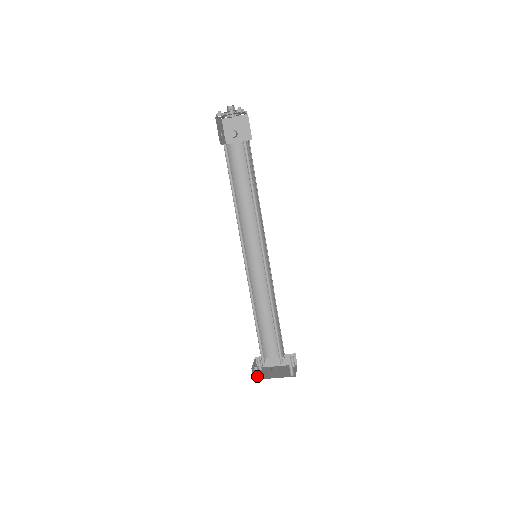
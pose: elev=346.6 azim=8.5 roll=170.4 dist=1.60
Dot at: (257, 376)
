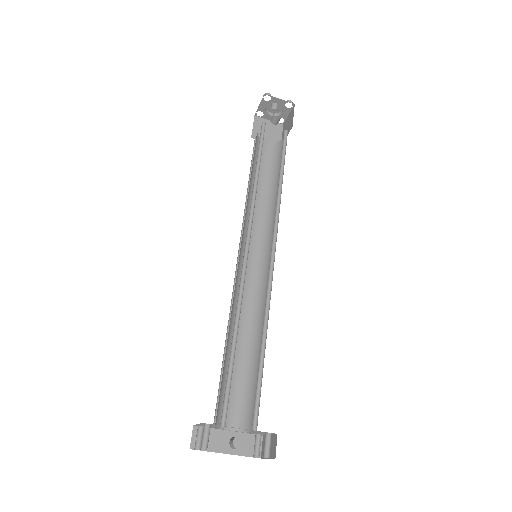
Dot at: (205, 444)
